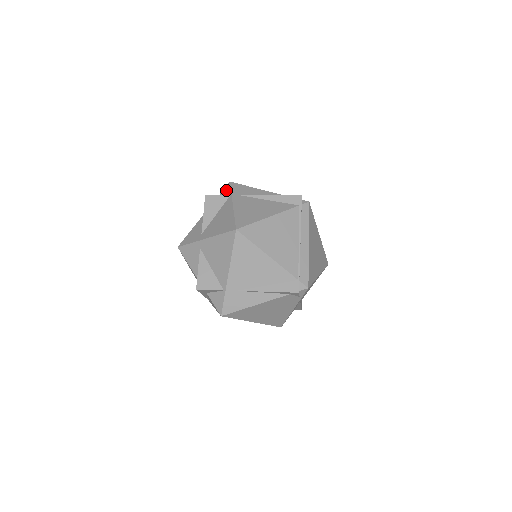
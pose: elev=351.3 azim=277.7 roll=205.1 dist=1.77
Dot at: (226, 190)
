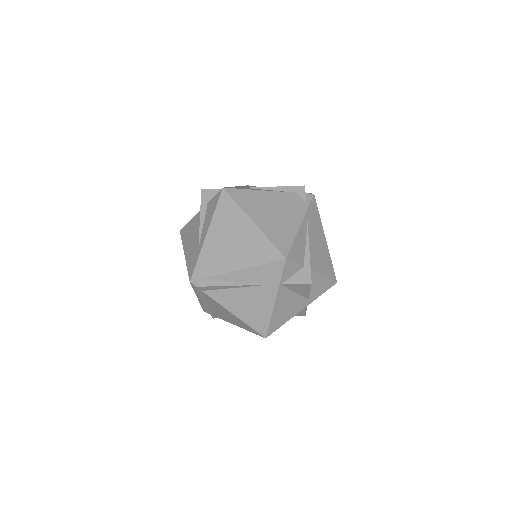
Dot at: occluded
